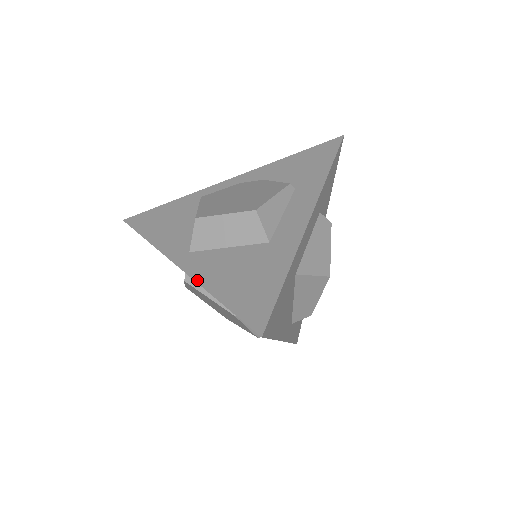
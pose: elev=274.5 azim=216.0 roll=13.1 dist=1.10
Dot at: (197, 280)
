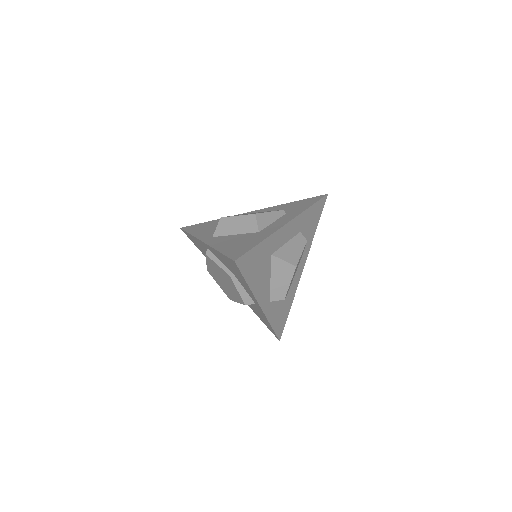
Dot at: (211, 246)
